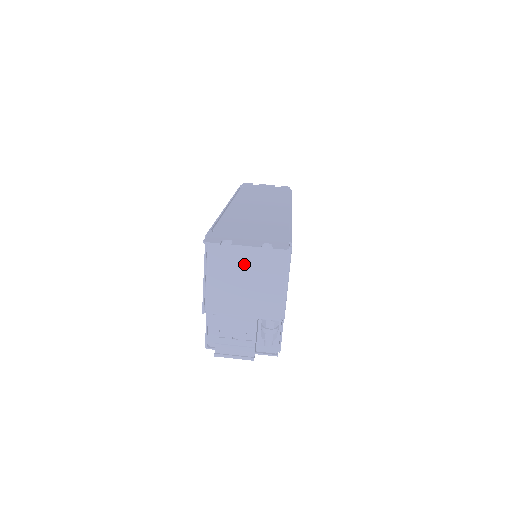
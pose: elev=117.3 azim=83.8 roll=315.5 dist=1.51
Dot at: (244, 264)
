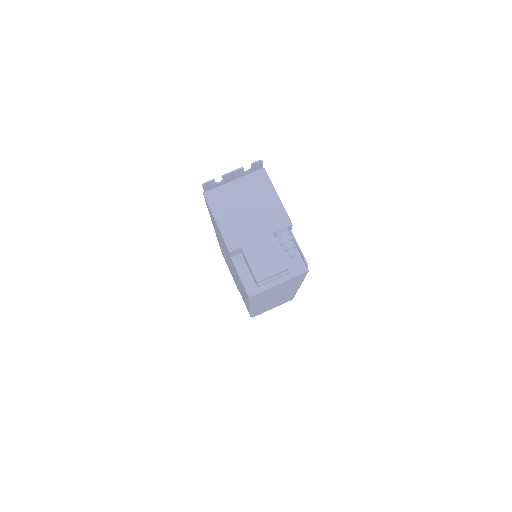
Dot at: (240, 197)
